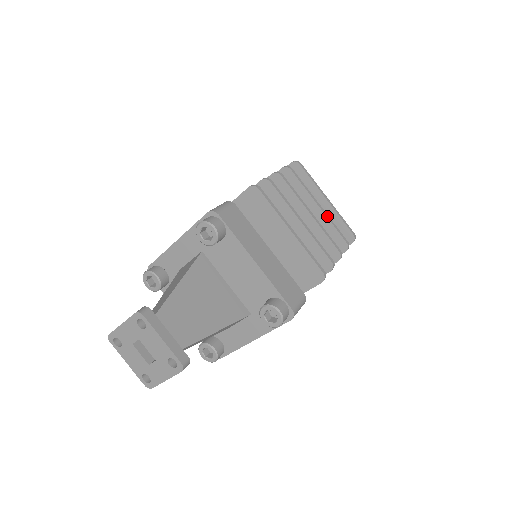
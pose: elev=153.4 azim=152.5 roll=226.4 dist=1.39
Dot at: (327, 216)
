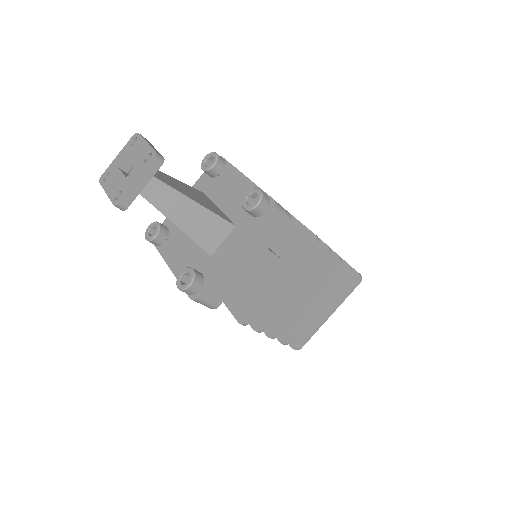
Dot at: occluded
